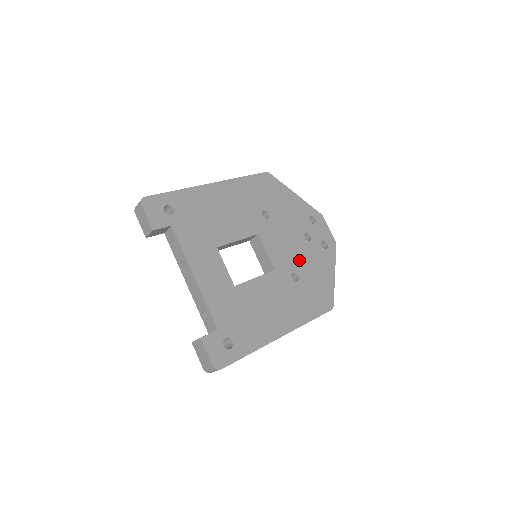
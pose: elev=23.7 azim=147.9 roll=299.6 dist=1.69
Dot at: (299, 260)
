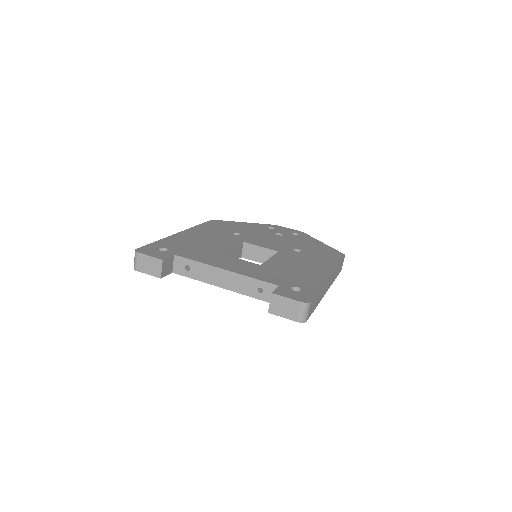
Dot at: (289, 244)
